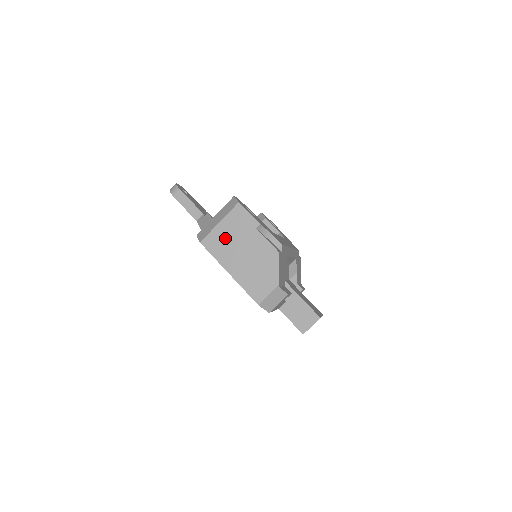
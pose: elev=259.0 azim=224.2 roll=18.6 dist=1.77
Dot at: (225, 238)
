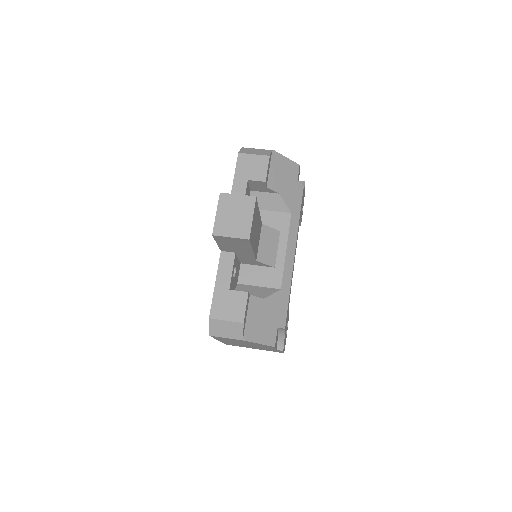
Dot at: occluded
